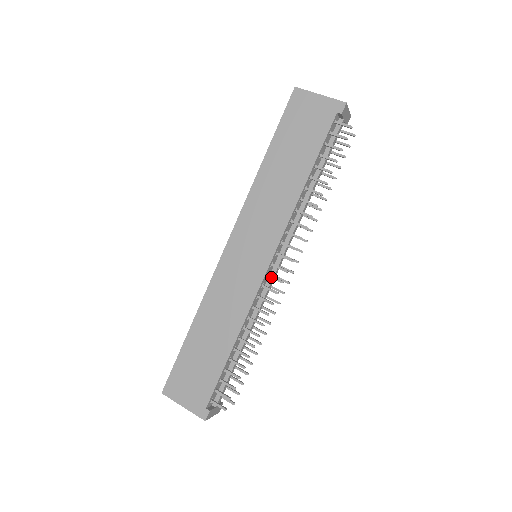
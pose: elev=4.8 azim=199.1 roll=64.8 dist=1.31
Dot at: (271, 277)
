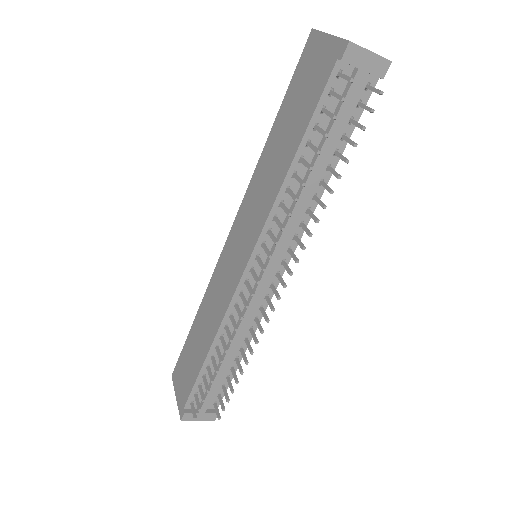
Dot at: (247, 285)
